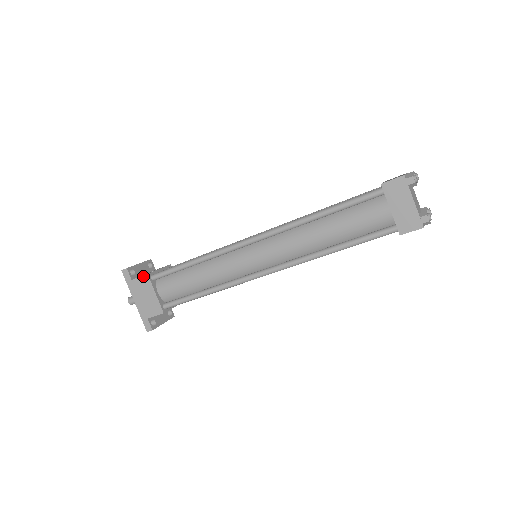
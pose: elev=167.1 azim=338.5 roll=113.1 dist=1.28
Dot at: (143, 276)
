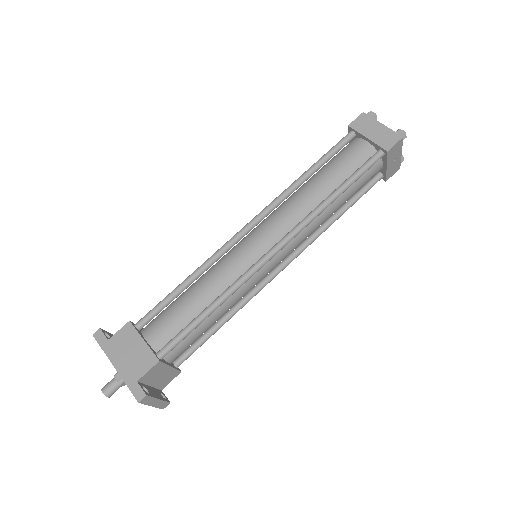
Dot at: (124, 326)
